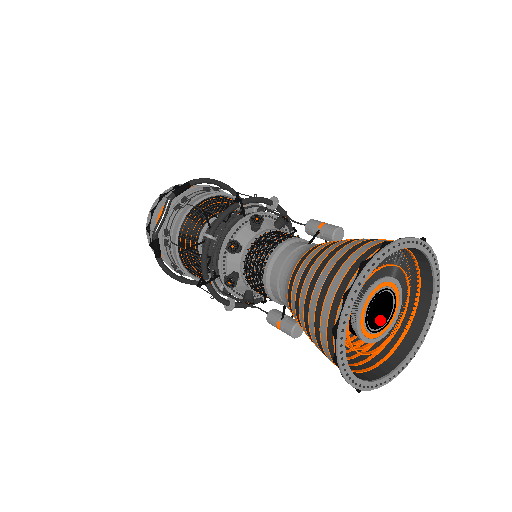
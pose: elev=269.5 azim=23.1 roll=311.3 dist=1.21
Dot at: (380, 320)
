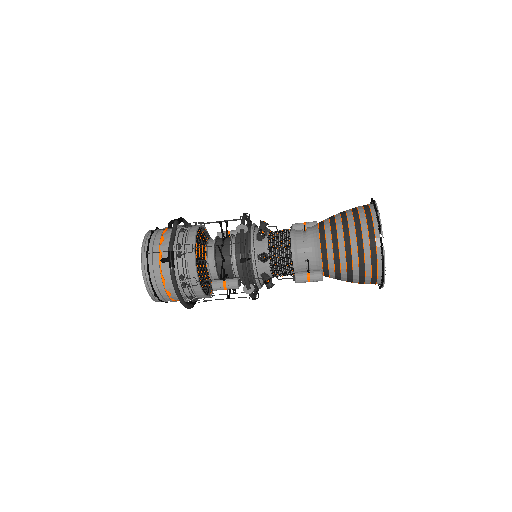
Dot at: occluded
